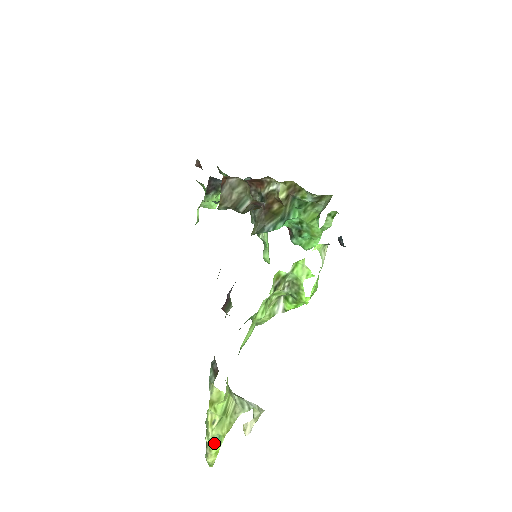
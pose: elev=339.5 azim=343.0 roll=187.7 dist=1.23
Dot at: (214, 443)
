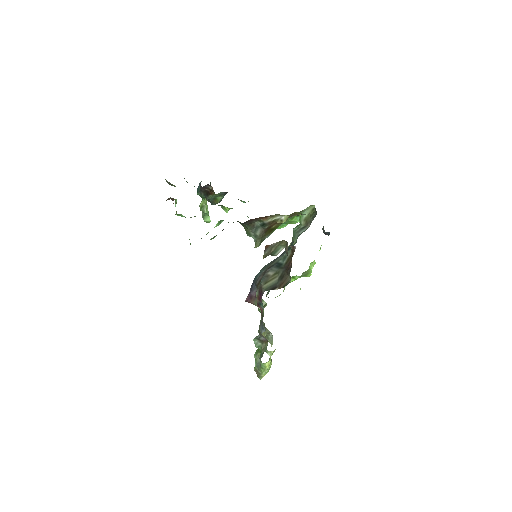
Dot at: (268, 371)
